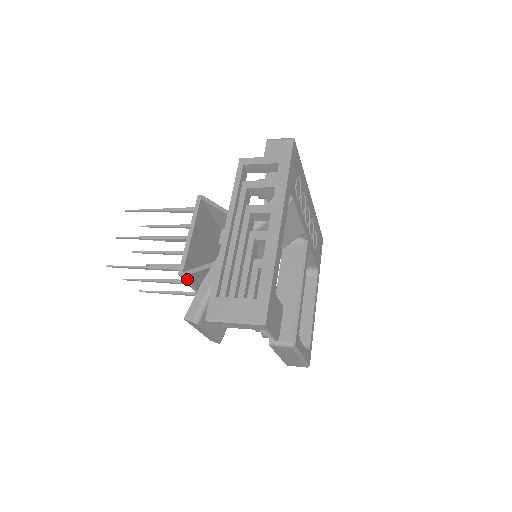
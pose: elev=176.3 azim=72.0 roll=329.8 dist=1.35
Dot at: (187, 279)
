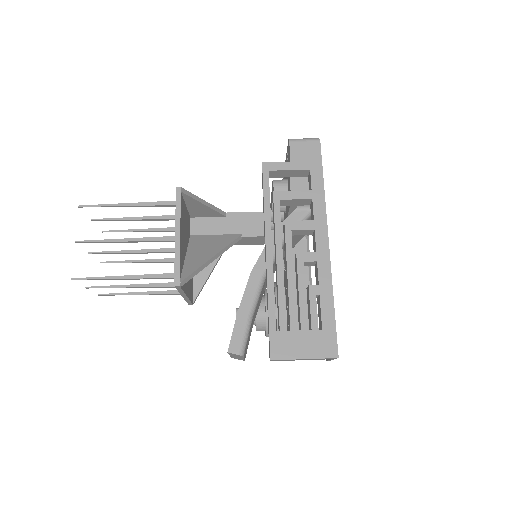
Dot at: (181, 288)
